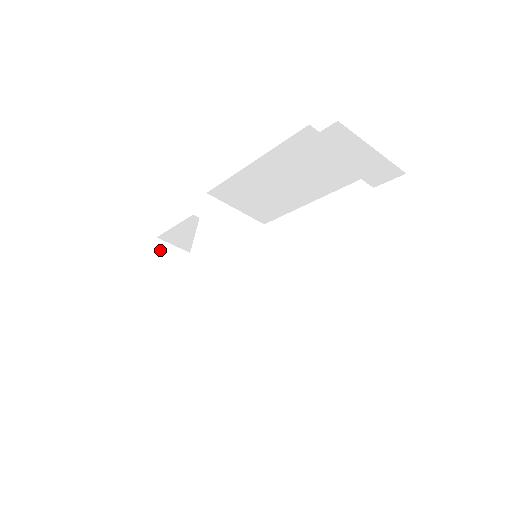
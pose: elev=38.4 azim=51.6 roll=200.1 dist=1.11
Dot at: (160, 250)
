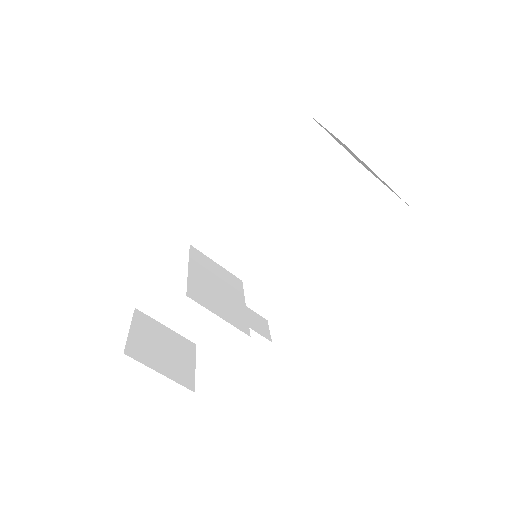
Dot at: (140, 318)
